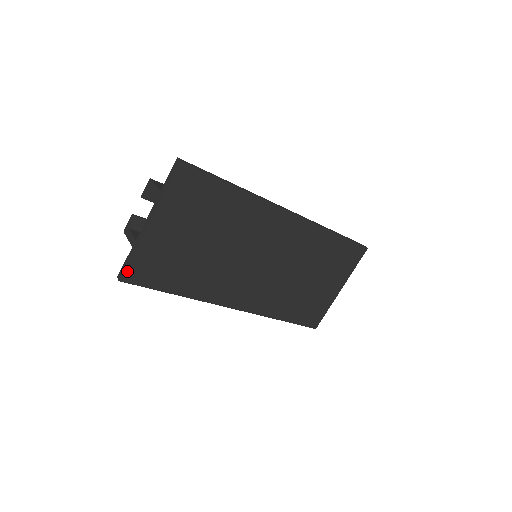
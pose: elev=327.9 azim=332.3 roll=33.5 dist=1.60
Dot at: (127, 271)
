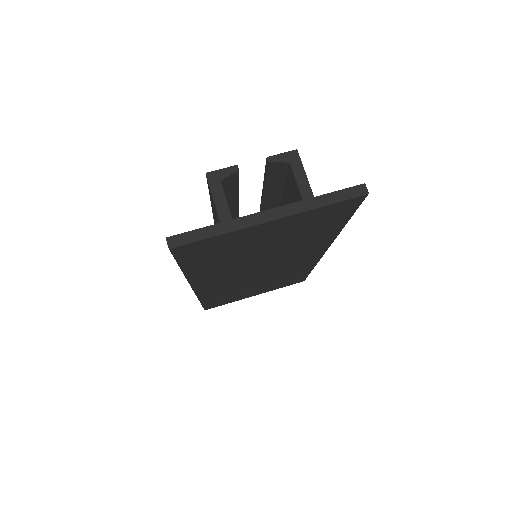
Dot at: (189, 244)
